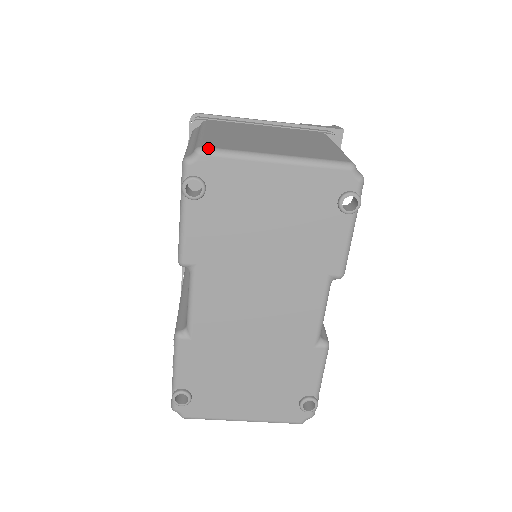
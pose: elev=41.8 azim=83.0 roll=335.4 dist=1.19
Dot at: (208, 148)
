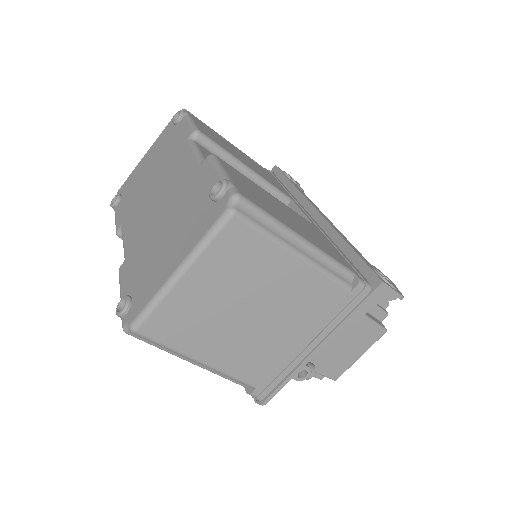
Dot at: occluded
